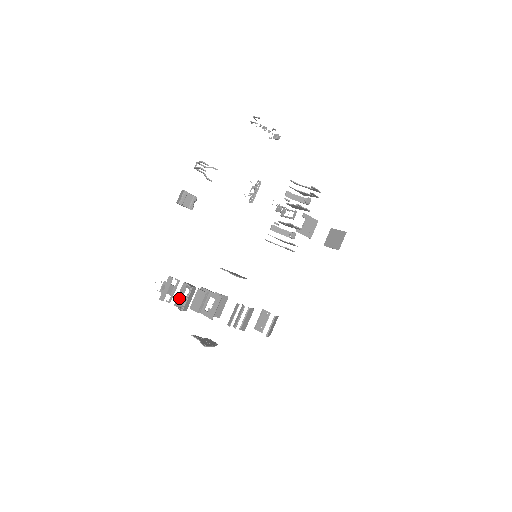
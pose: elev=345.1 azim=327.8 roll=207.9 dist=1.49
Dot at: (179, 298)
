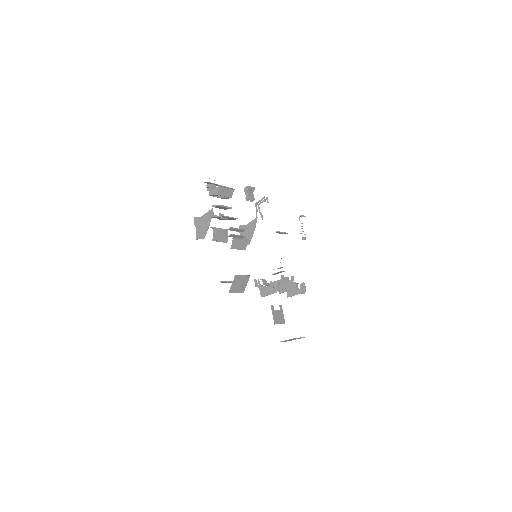
Dot at: occluded
